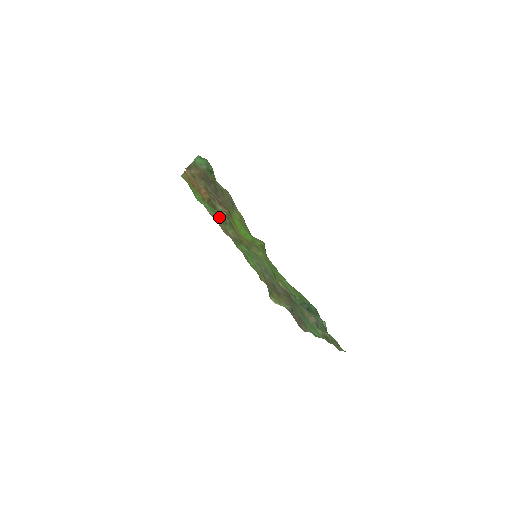
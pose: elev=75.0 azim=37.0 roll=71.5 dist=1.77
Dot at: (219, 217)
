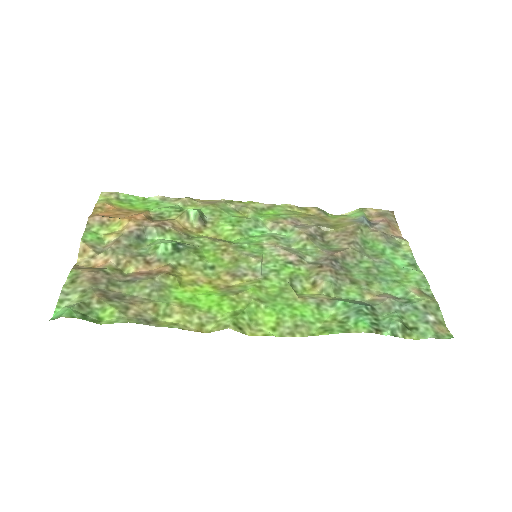
Dot at: (183, 210)
